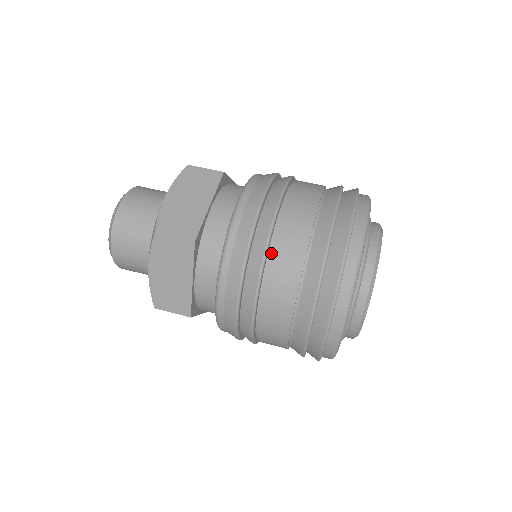
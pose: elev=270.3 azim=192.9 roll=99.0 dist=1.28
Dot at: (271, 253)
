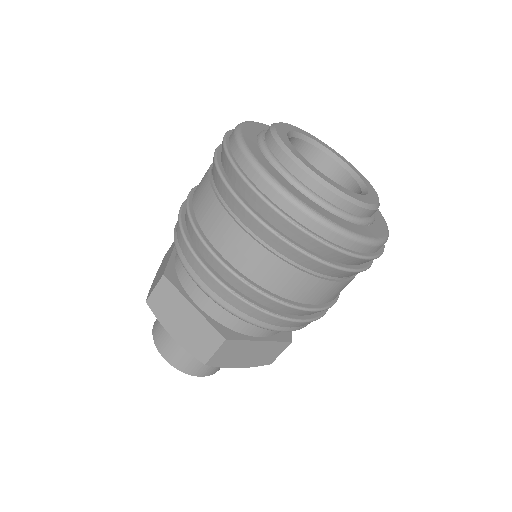
Dot at: (196, 216)
